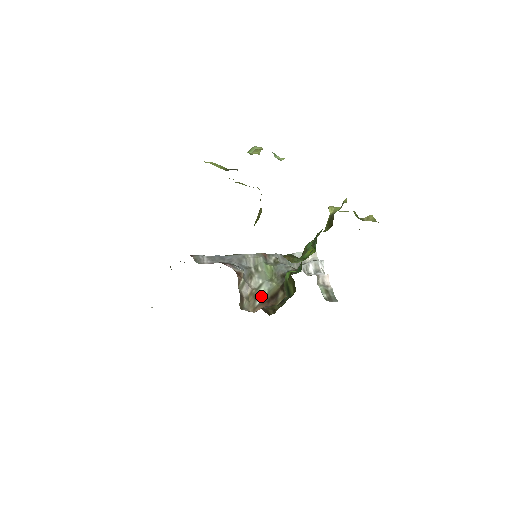
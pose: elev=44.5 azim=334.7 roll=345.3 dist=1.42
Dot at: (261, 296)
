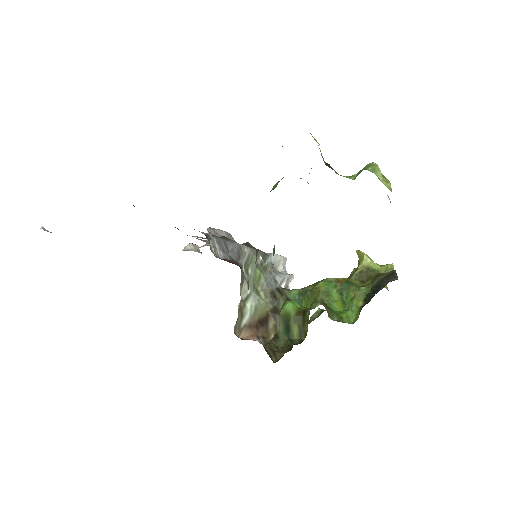
Dot at: (247, 314)
